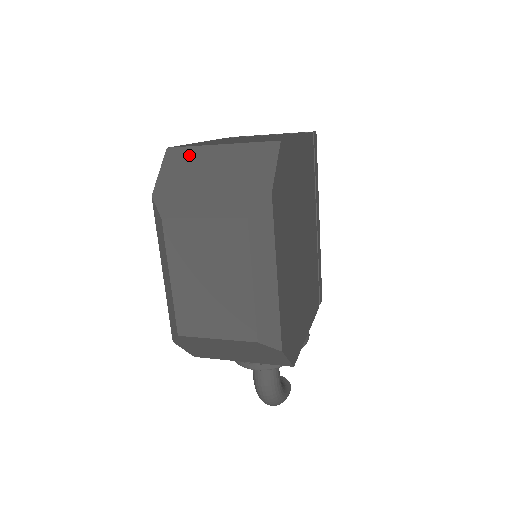
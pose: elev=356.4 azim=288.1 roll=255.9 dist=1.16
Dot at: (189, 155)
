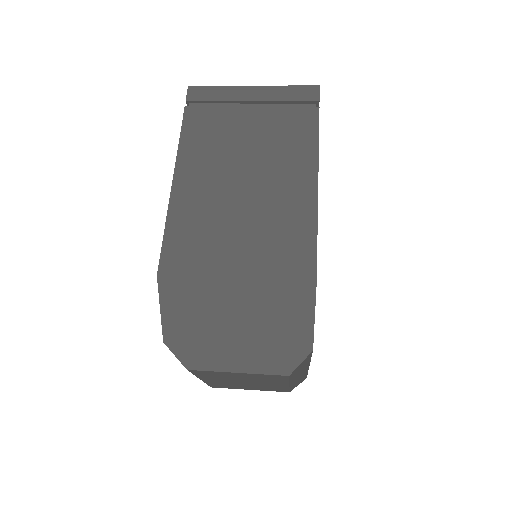
Dot at: (194, 291)
